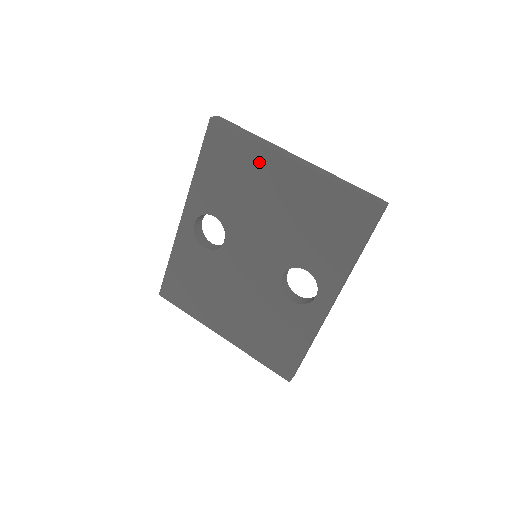
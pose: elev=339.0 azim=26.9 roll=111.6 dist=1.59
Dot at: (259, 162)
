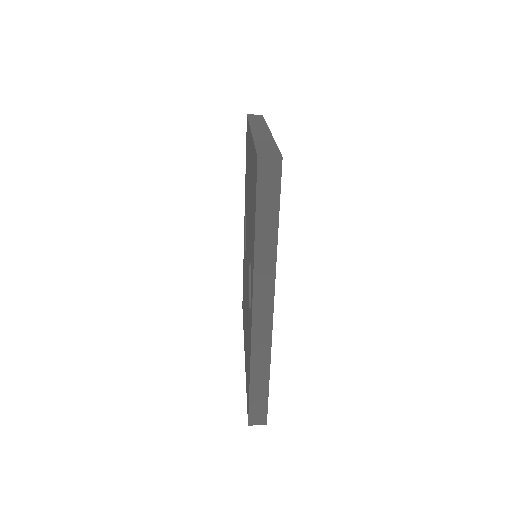
Dot at: occluded
